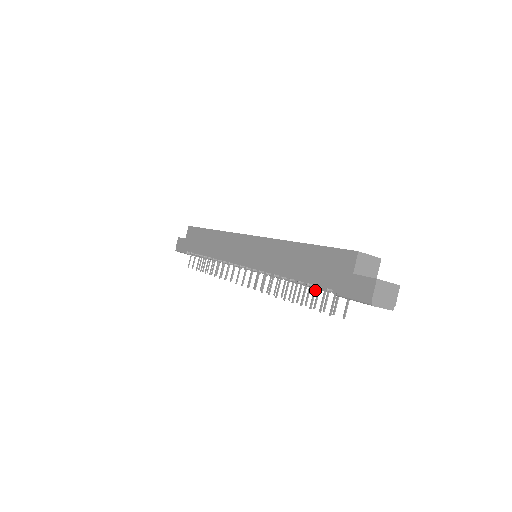
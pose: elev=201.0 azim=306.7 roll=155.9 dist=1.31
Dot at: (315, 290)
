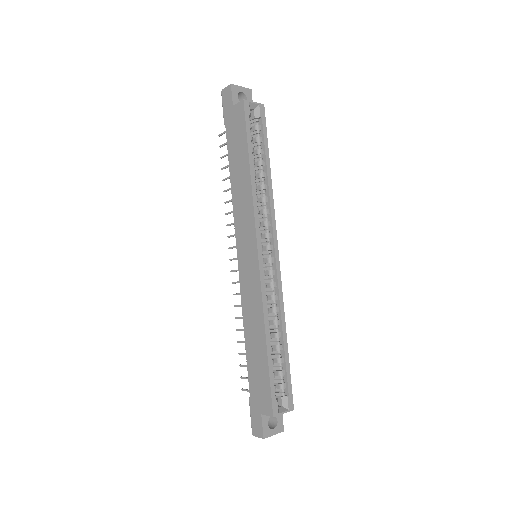
Dot at: occluded
